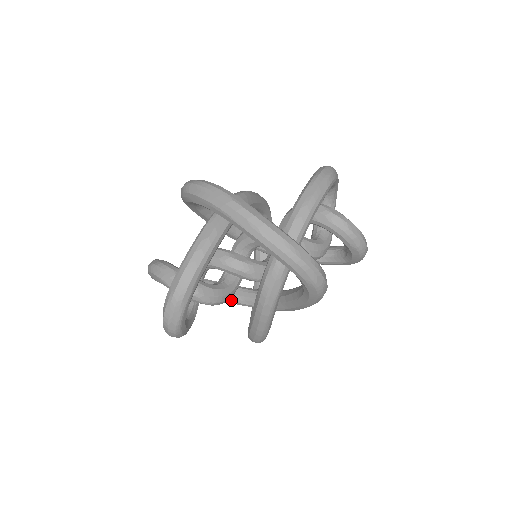
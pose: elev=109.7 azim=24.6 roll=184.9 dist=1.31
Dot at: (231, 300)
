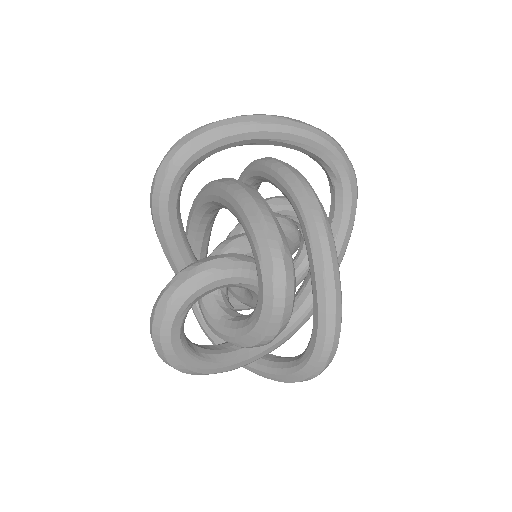
Dot at: occluded
